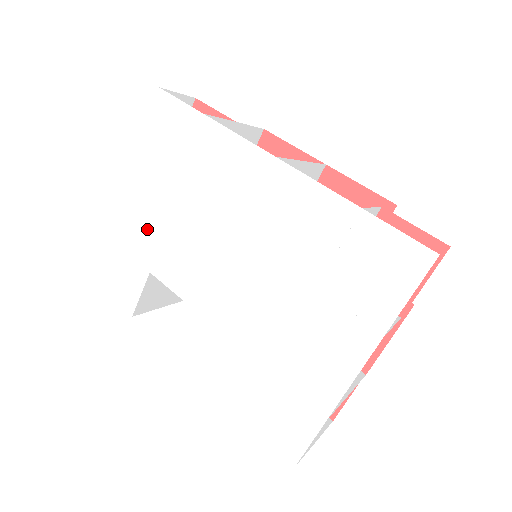
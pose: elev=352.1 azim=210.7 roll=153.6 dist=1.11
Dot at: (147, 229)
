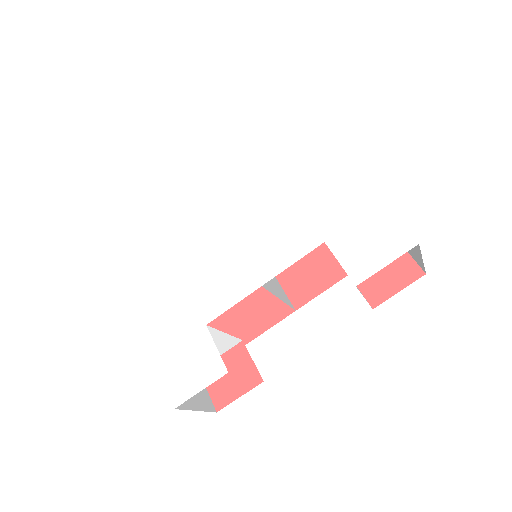
Dot at: (177, 308)
